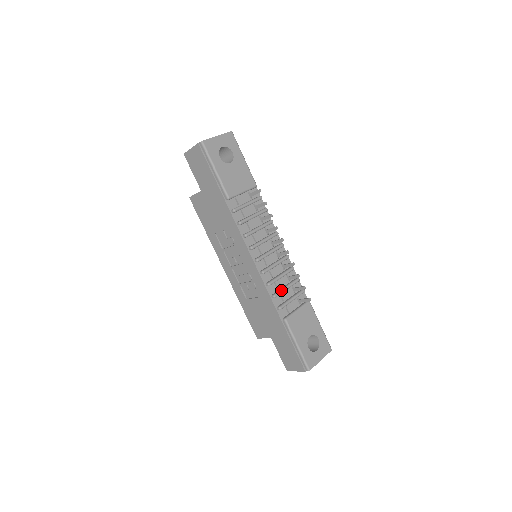
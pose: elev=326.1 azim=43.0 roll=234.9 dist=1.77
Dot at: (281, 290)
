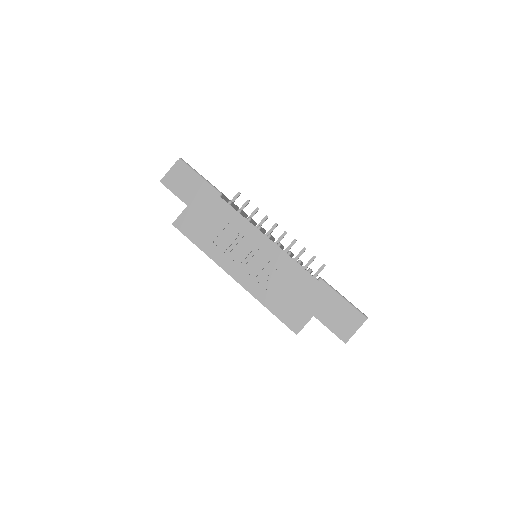
Dot at: occluded
